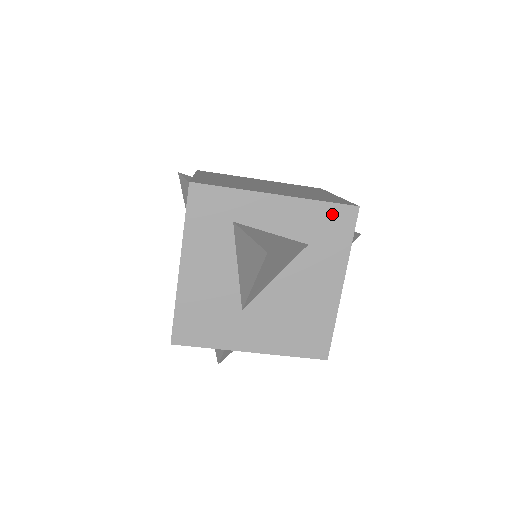
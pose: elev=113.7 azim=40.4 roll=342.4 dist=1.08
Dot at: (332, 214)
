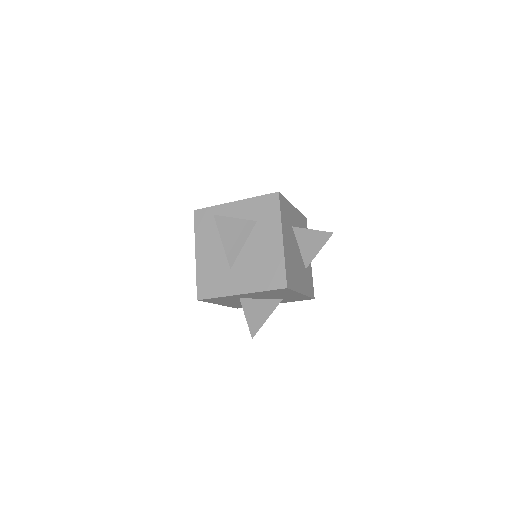
Dot at: (265, 201)
